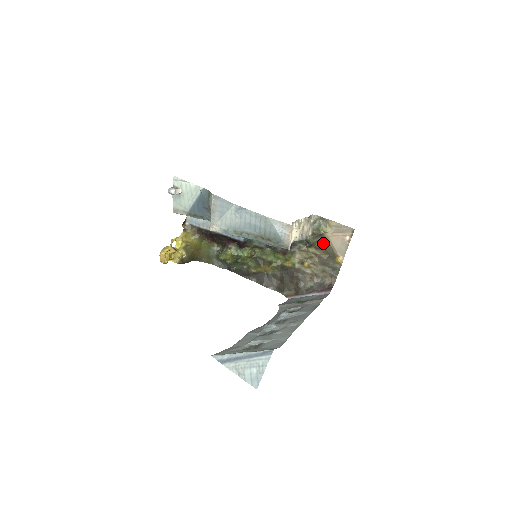
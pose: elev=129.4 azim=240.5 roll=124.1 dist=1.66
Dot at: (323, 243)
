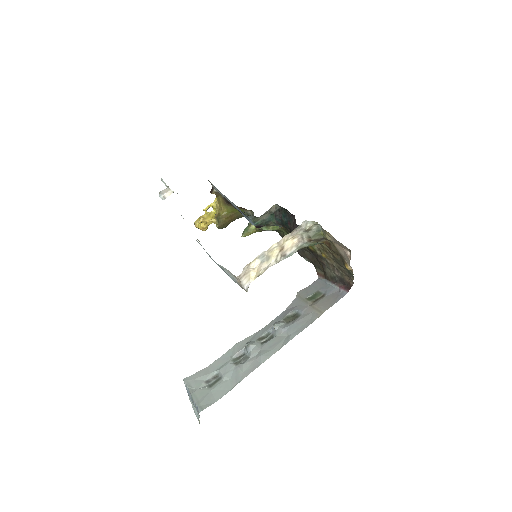
Dot at: (330, 245)
